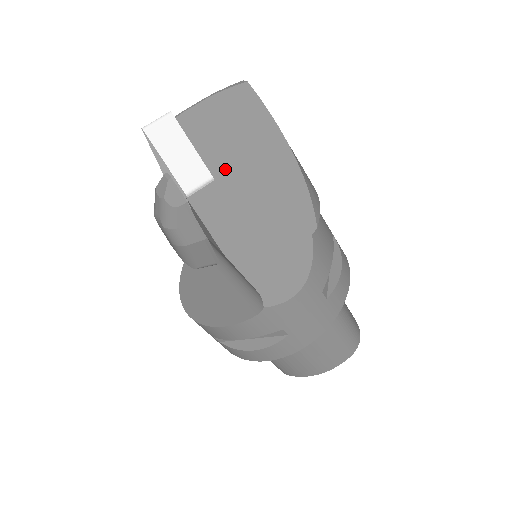
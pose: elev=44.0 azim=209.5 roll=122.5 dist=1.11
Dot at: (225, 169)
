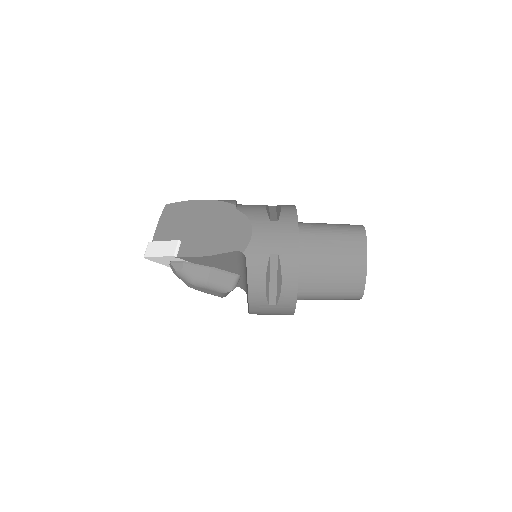
Dot at: (182, 234)
